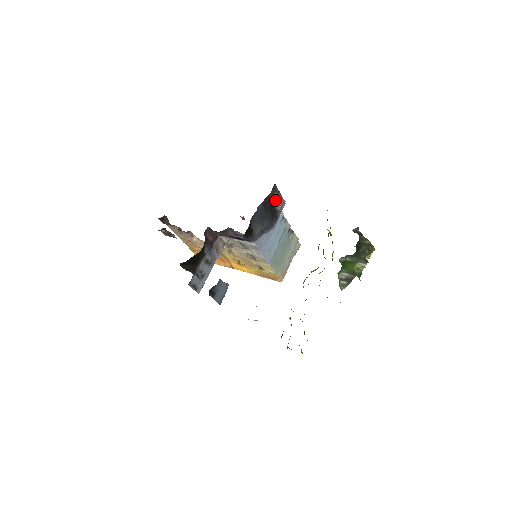
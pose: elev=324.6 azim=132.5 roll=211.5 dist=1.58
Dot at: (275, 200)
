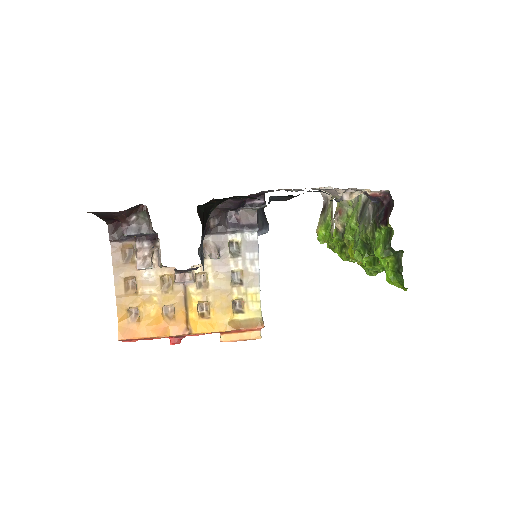
Dot at: occluded
